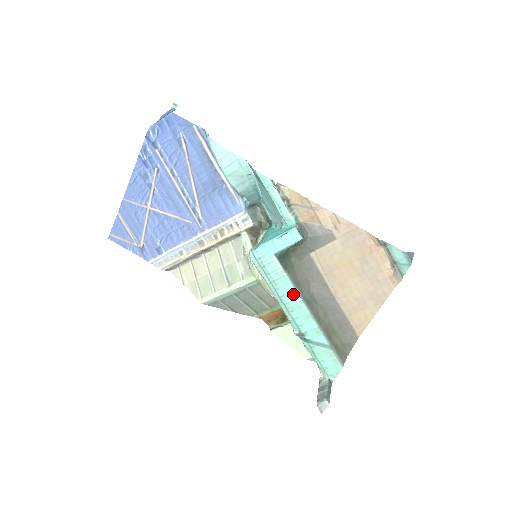
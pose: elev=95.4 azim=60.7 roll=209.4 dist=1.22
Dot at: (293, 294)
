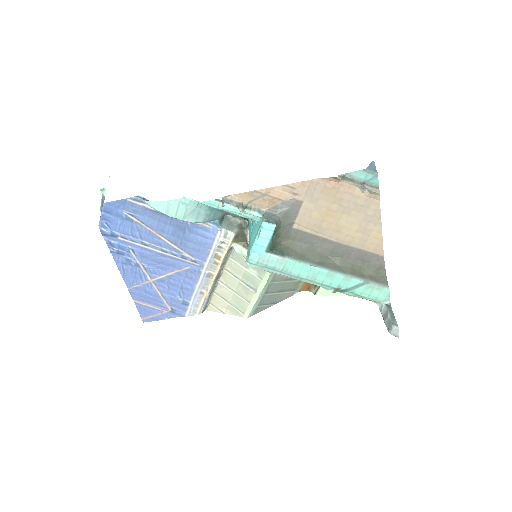
Dot at: (305, 268)
